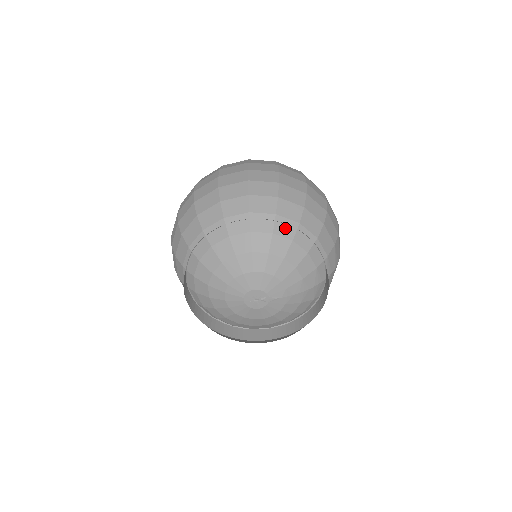
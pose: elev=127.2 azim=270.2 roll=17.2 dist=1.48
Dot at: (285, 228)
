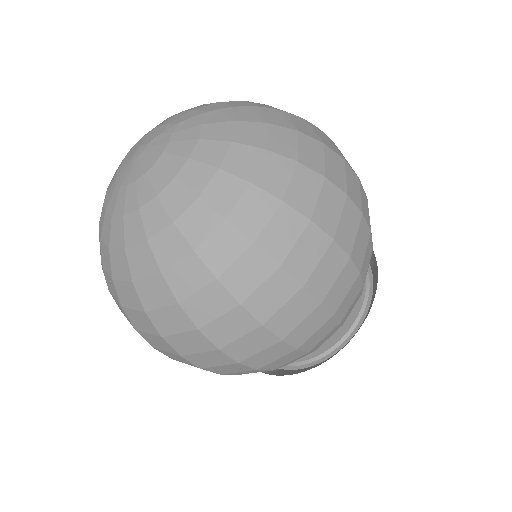
Dot at: occluded
